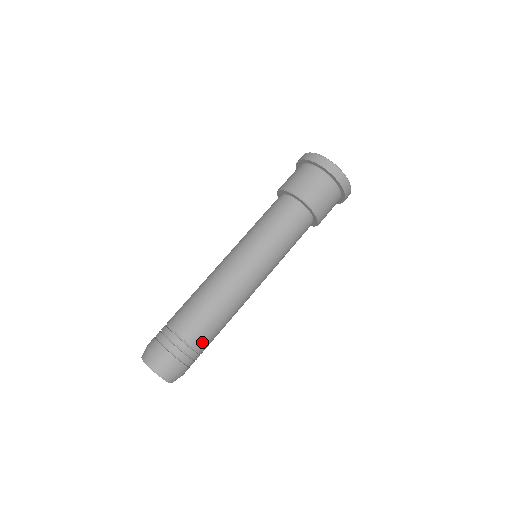
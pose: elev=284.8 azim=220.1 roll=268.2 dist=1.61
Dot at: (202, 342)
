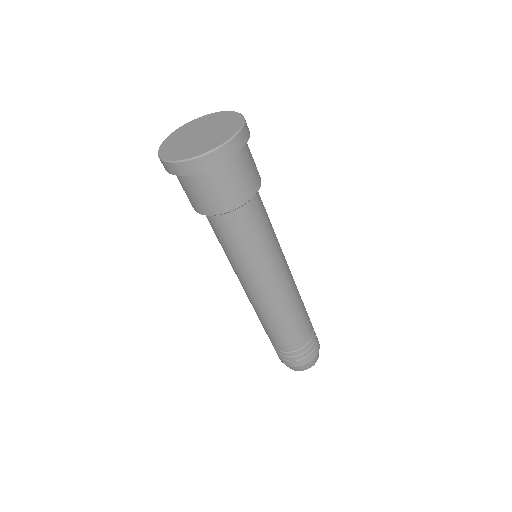
Dot at: (308, 333)
